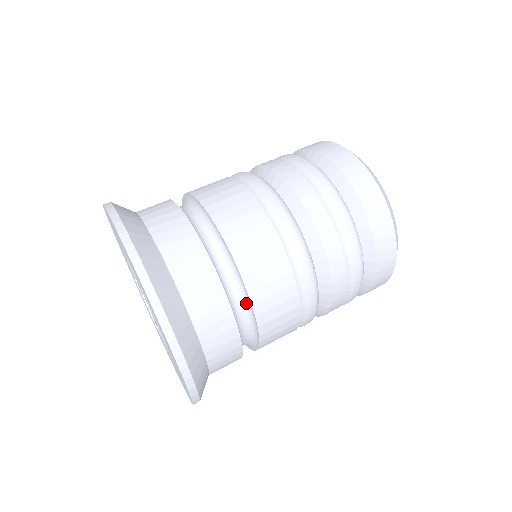
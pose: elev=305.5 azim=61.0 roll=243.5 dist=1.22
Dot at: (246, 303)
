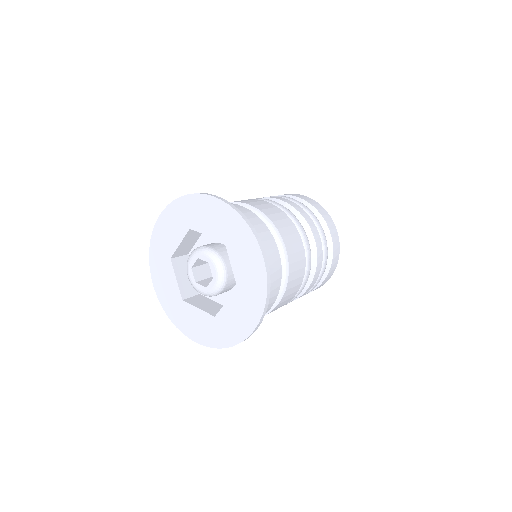
Dot at: (262, 220)
